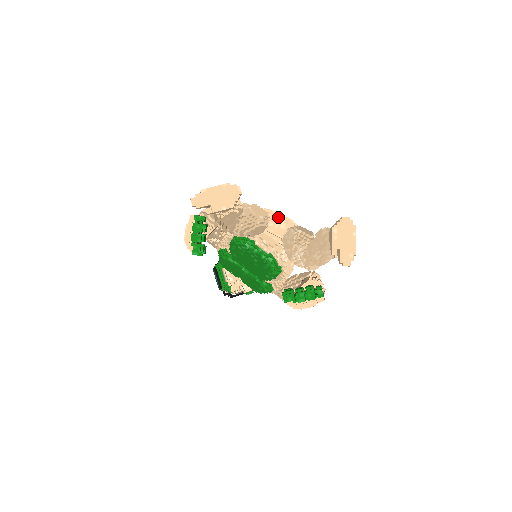
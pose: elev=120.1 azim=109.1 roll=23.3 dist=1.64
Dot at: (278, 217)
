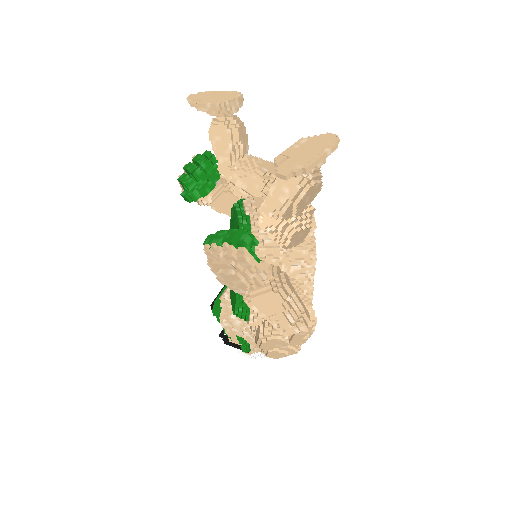
Dot at: occluded
